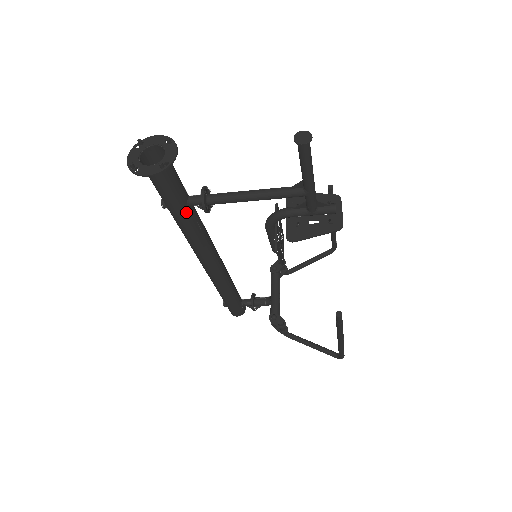
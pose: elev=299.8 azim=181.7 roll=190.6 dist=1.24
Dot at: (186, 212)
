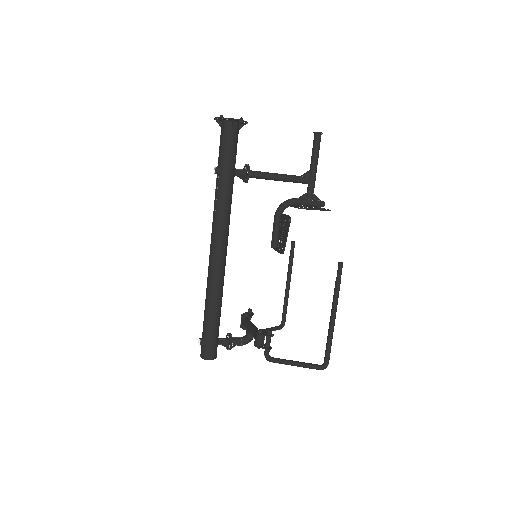
Dot at: (232, 176)
